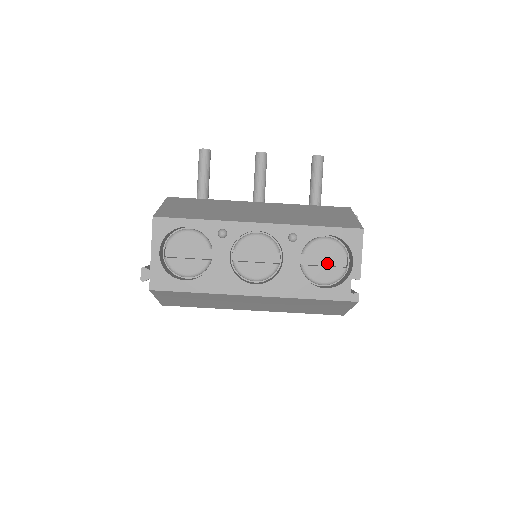
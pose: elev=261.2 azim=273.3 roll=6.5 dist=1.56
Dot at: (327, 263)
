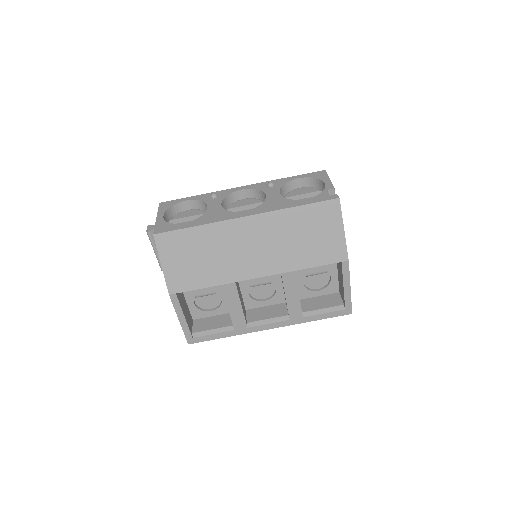
Dot at: occluded
